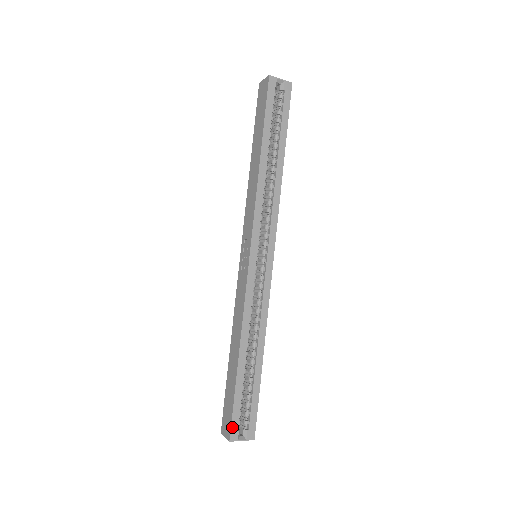
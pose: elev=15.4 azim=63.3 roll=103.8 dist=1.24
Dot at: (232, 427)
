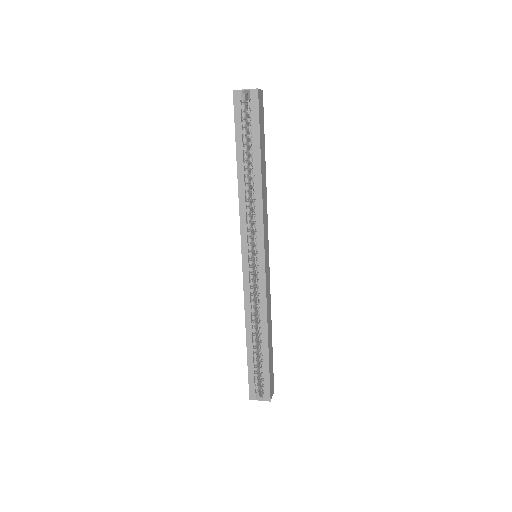
Dot at: (250, 390)
